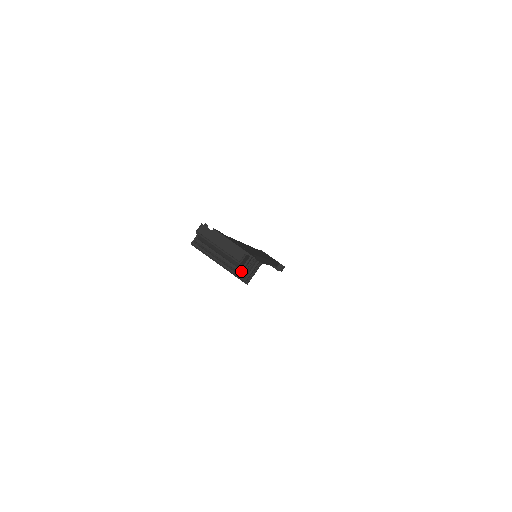
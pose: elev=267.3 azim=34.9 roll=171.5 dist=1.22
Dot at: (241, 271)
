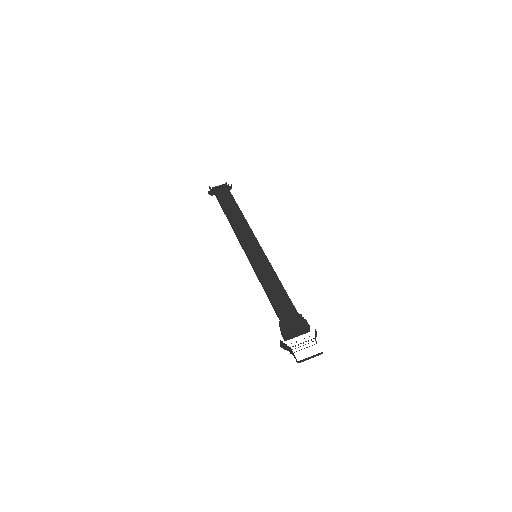
Dot at: occluded
